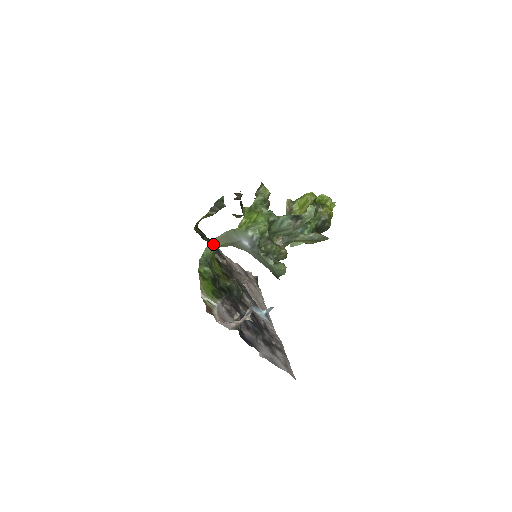
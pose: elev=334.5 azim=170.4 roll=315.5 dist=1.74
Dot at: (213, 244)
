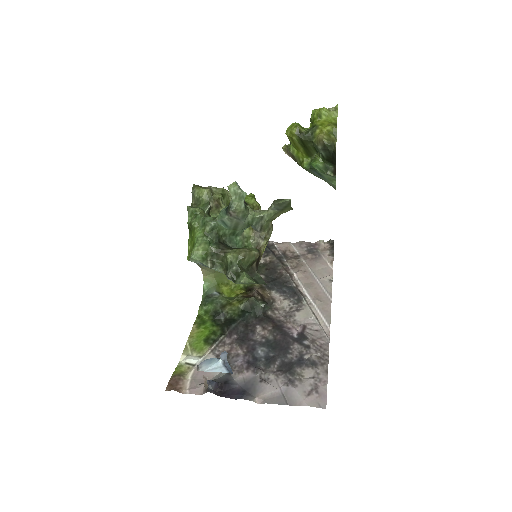
Dot at: (206, 273)
